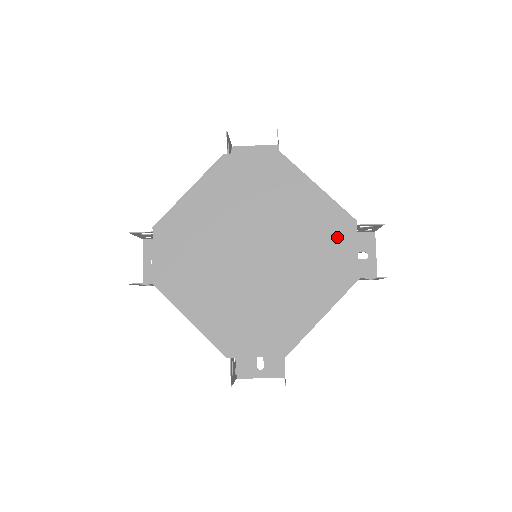
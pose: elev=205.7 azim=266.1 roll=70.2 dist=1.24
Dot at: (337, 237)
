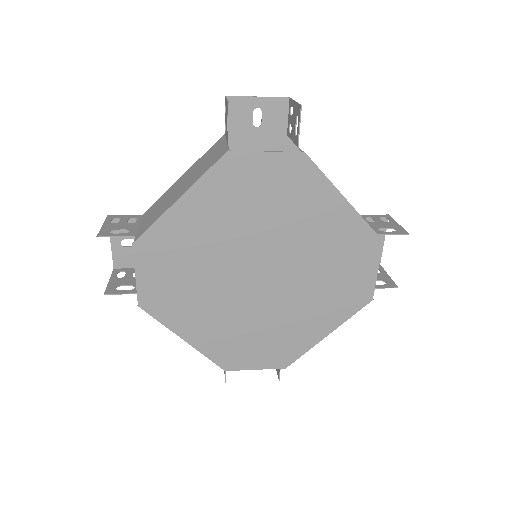
Dot at: (358, 259)
